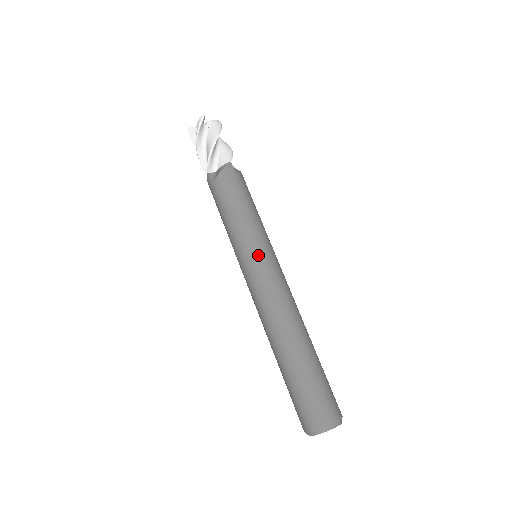
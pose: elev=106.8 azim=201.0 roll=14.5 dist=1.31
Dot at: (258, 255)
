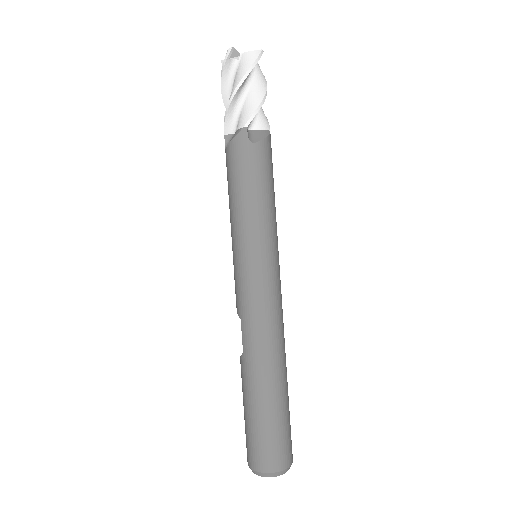
Dot at: (276, 261)
